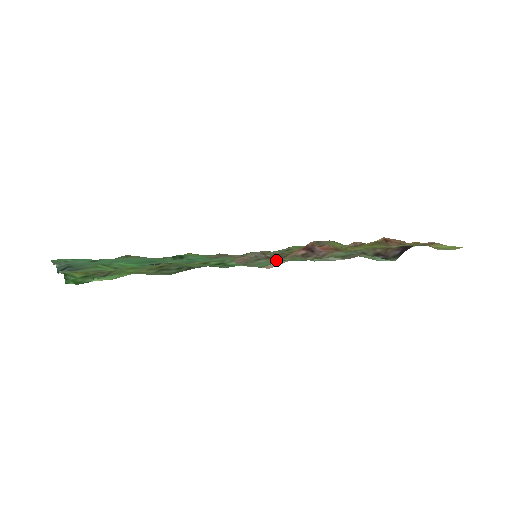
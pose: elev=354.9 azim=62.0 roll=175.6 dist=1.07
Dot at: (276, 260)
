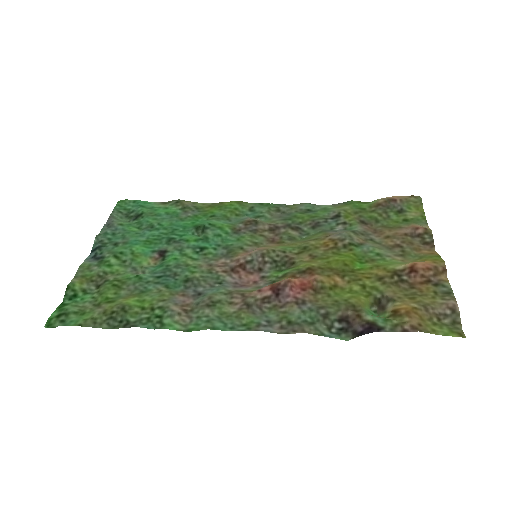
Dot at: (234, 300)
